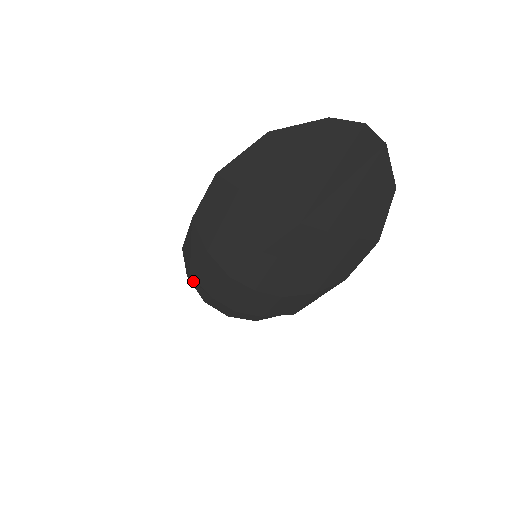
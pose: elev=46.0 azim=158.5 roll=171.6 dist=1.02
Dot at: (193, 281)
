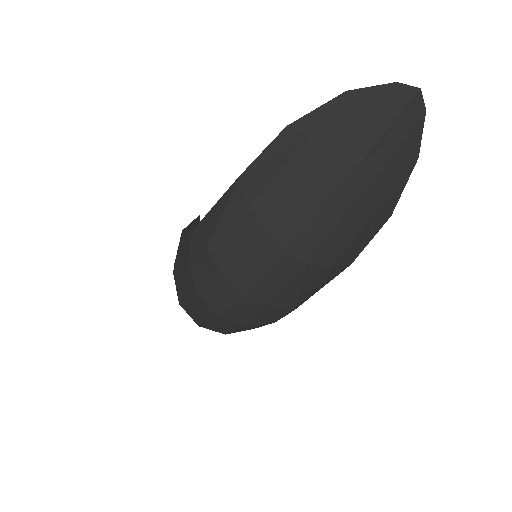
Dot at: (198, 265)
